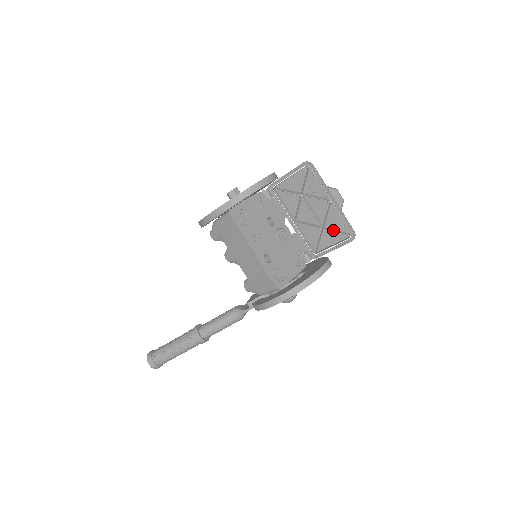
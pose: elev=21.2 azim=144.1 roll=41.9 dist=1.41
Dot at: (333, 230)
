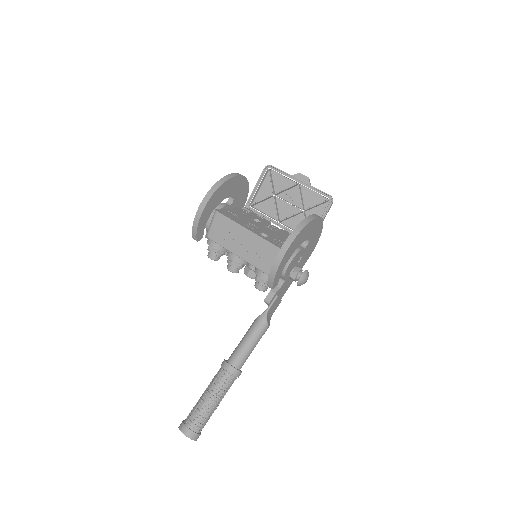
Dot at: (313, 206)
